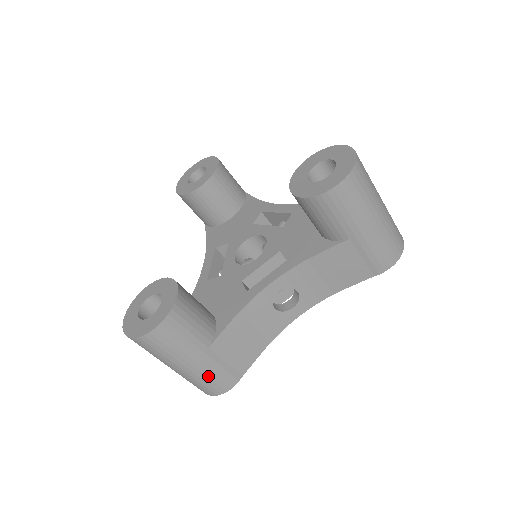
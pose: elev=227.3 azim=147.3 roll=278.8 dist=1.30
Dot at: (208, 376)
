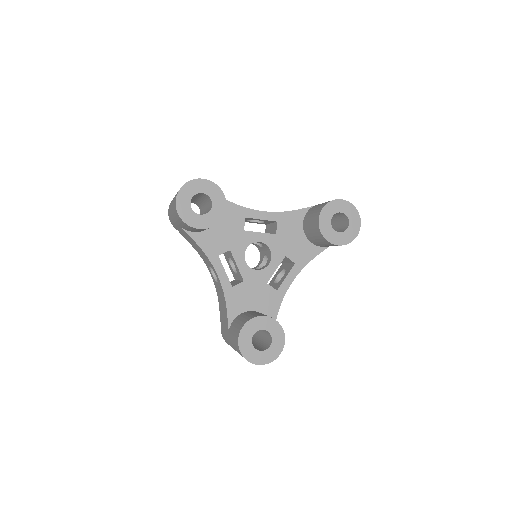
Dot at: occluded
